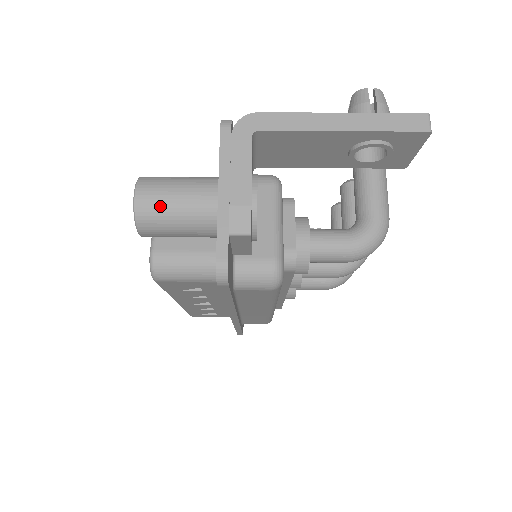
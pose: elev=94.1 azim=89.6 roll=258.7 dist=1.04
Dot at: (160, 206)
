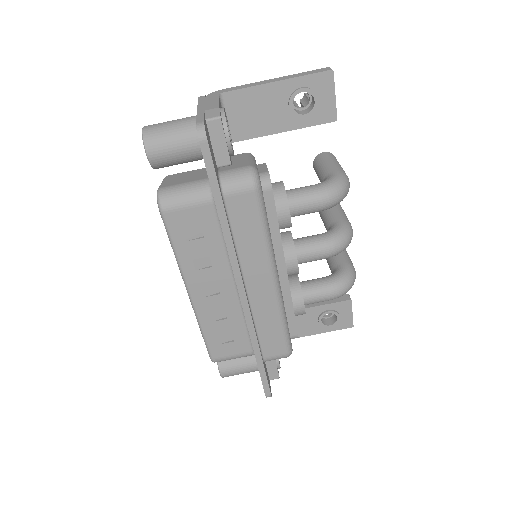
Dot at: (160, 127)
